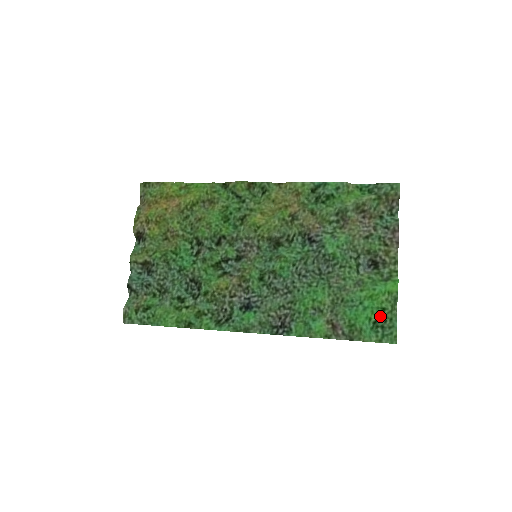
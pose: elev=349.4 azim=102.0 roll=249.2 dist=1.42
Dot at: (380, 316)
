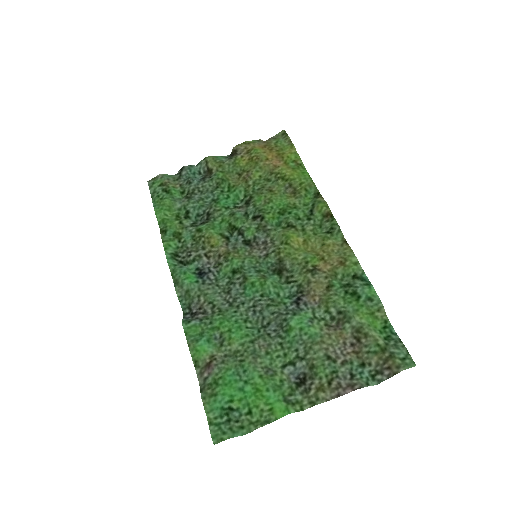
Dot at: (240, 412)
